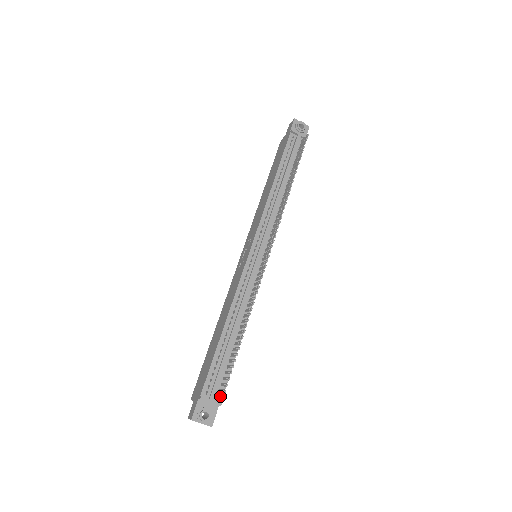
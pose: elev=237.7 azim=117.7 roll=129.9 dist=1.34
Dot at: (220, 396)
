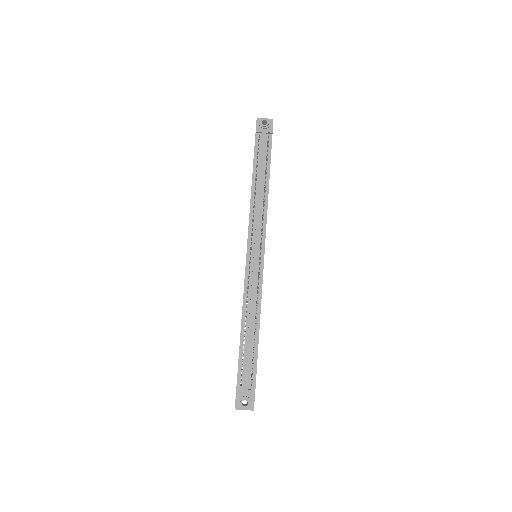
Dot at: occluded
